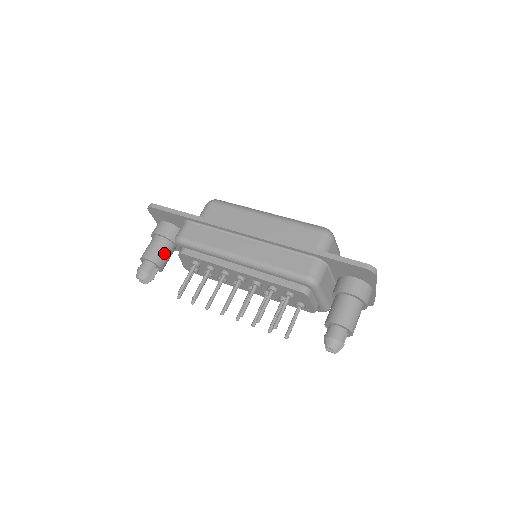
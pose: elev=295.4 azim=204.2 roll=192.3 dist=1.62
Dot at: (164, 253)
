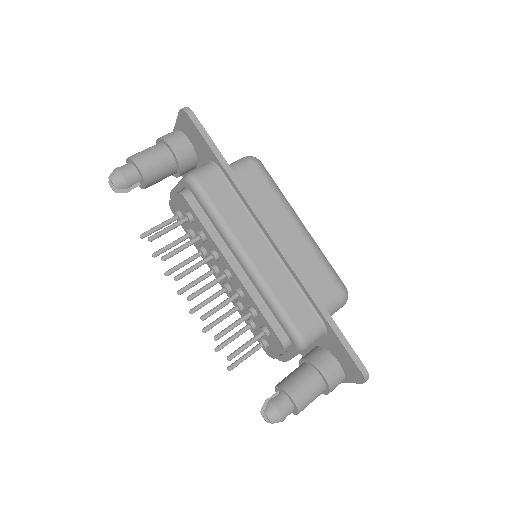
Dot at: (161, 173)
